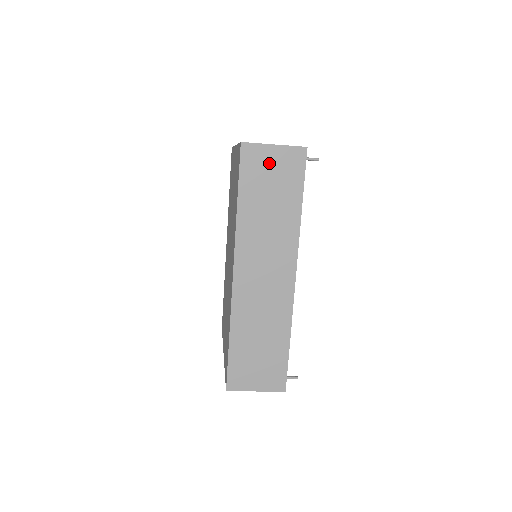
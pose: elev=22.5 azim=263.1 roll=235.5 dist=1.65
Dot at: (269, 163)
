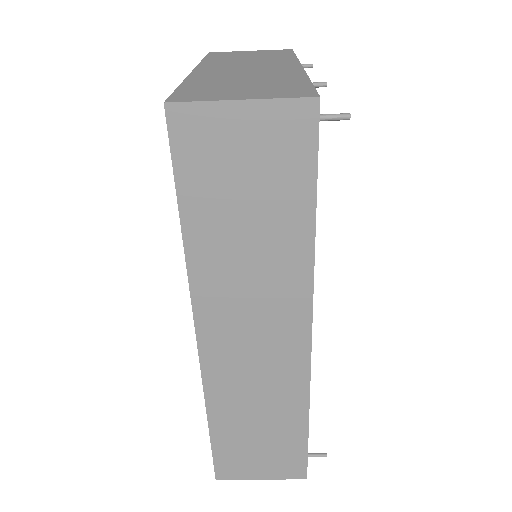
Dot at: (235, 143)
